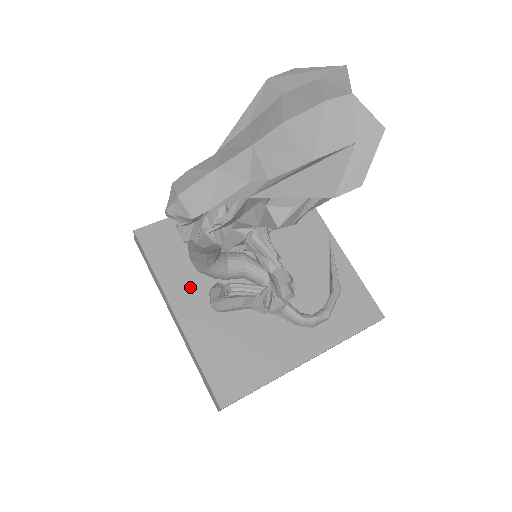
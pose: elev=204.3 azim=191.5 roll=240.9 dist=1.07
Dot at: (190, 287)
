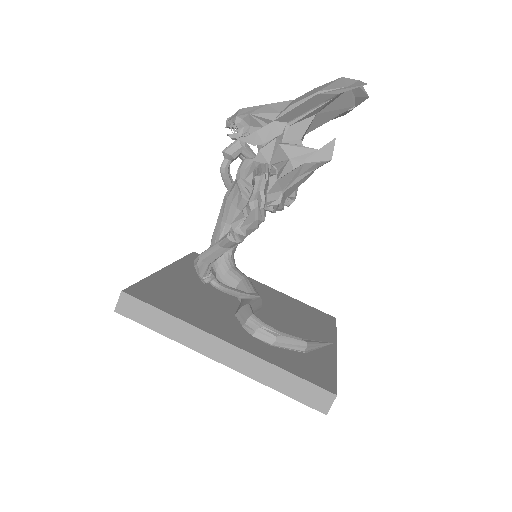
Dot at: (192, 273)
